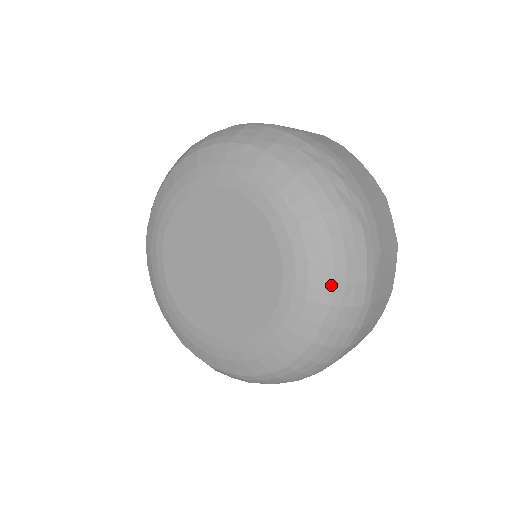
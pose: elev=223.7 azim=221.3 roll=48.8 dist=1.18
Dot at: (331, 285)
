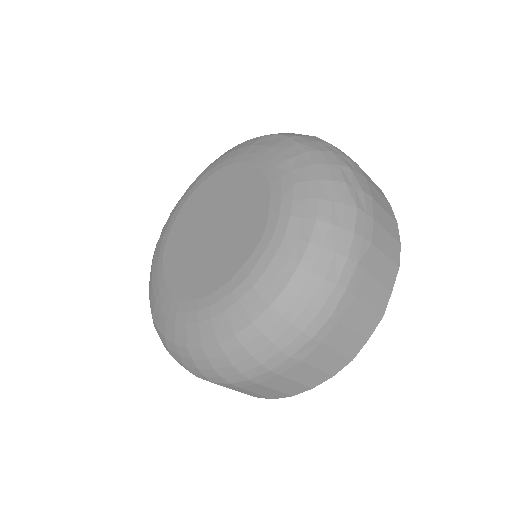
Dot at: (306, 244)
